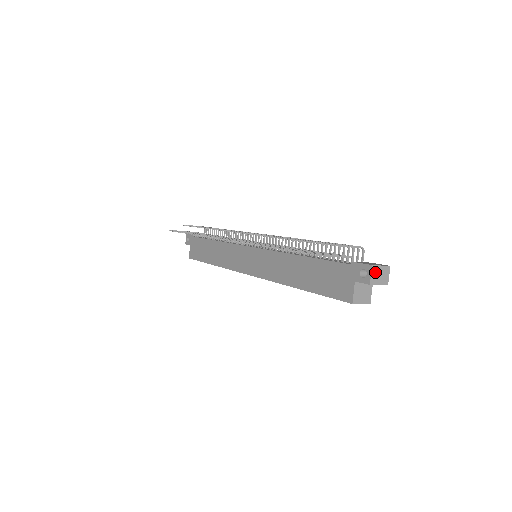
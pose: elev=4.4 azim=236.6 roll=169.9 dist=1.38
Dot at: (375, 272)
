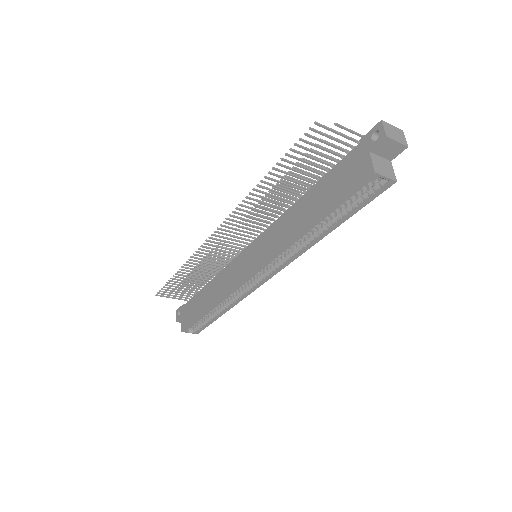
Dot at: (388, 128)
